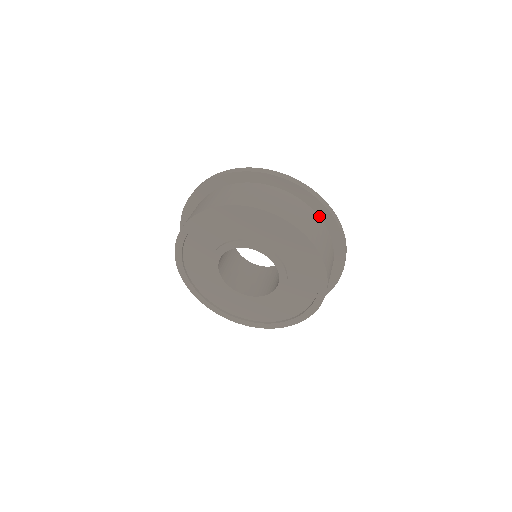
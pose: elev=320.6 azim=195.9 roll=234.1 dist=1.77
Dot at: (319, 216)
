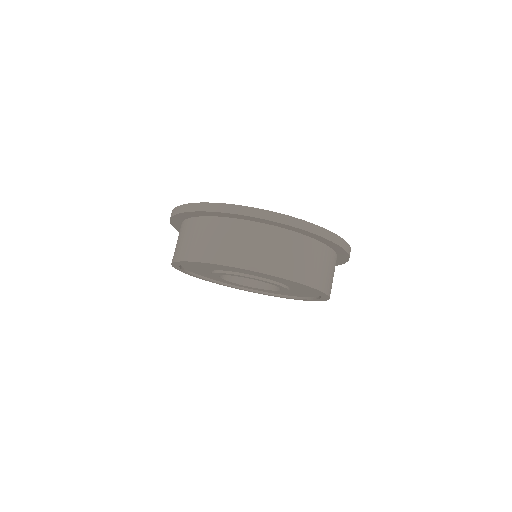
Dot at: (284, 228)
